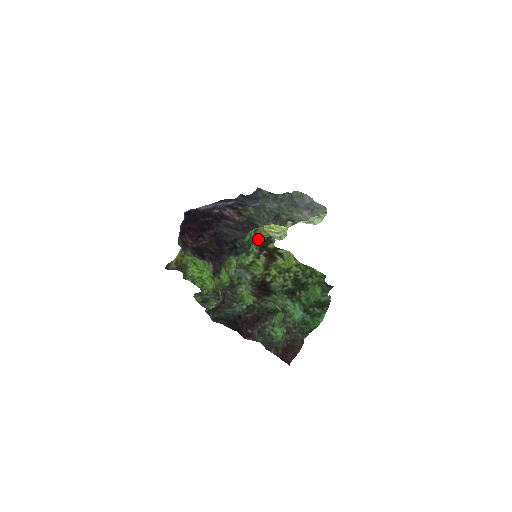
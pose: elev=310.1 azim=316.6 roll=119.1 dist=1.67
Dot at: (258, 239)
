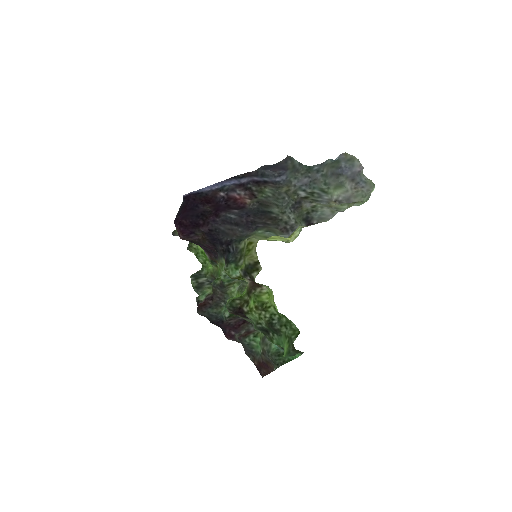
Dot at: (245, 260)
